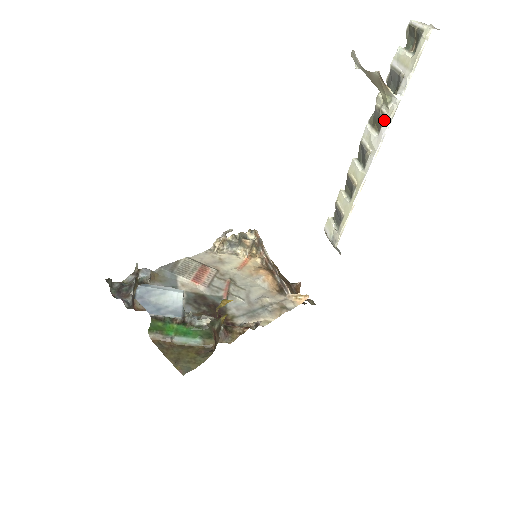
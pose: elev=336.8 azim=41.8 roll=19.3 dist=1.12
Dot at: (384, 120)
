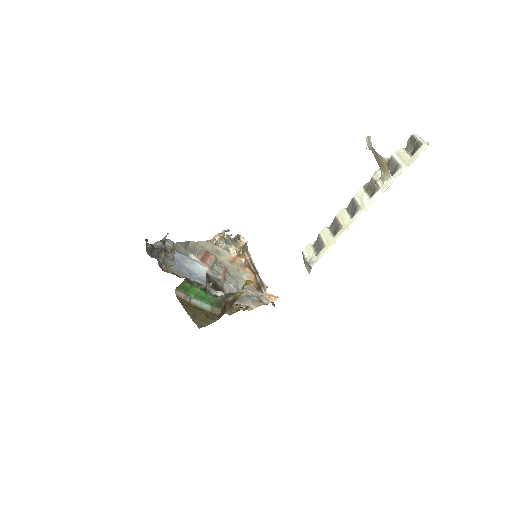
Dot at: (378, 190)
